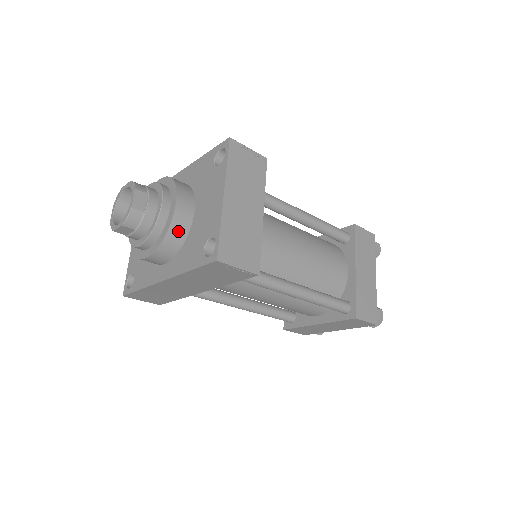
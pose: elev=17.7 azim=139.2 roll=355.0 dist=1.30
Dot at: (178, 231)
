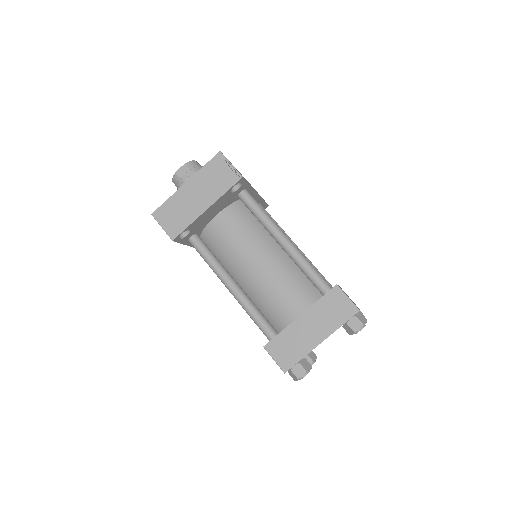
Dot at: occluded
